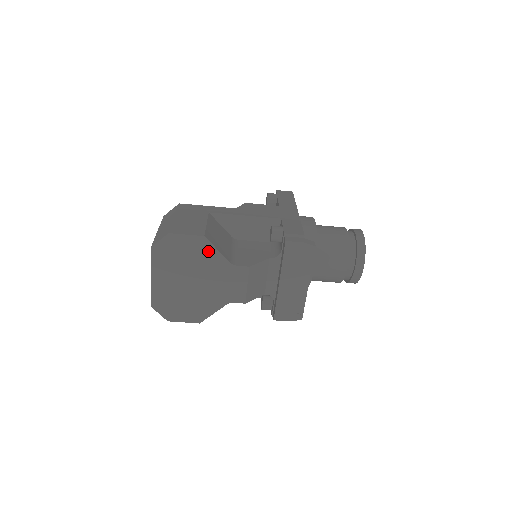
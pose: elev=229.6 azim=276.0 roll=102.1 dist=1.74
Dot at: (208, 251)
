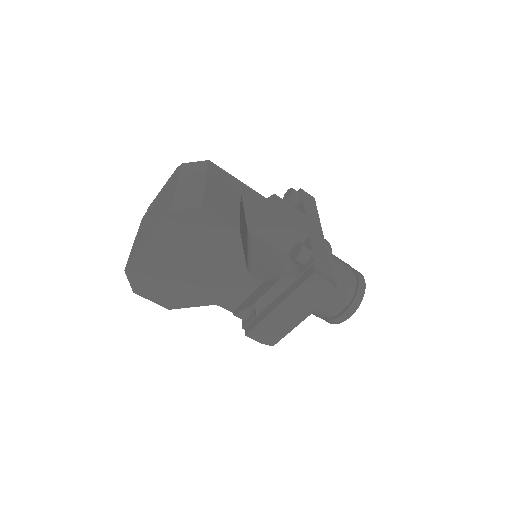
Dot at: (232, 247)
